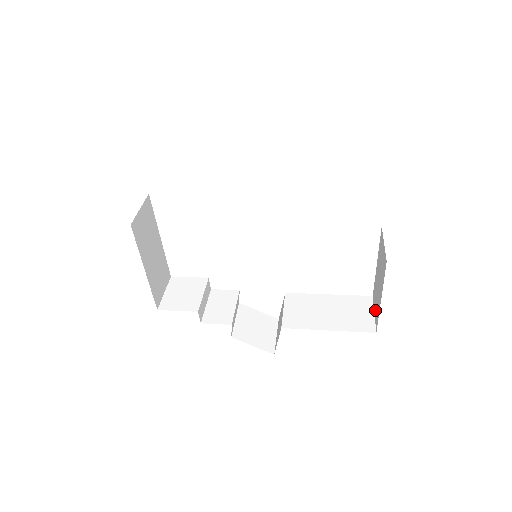
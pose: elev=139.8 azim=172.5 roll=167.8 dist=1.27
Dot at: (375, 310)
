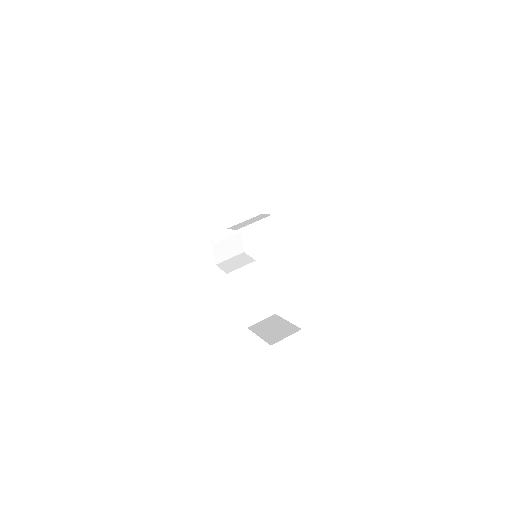
Dot at: (262, 323)
